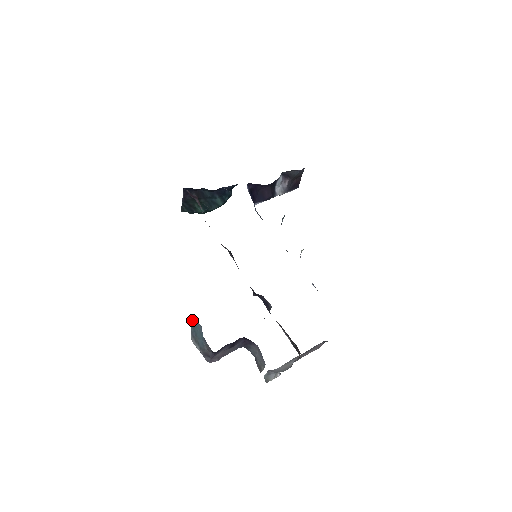
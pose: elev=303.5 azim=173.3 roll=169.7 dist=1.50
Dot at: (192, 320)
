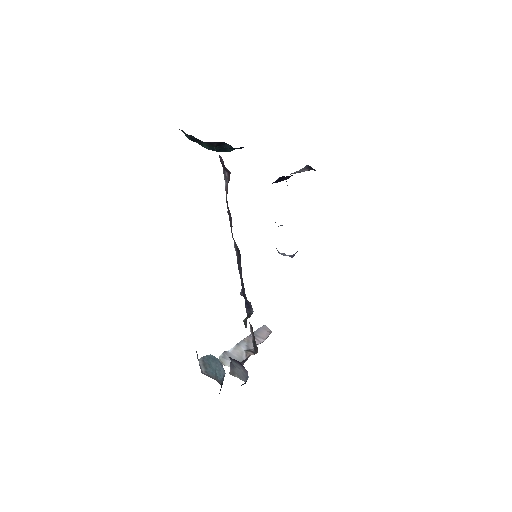
Dot at: (213, 357)
